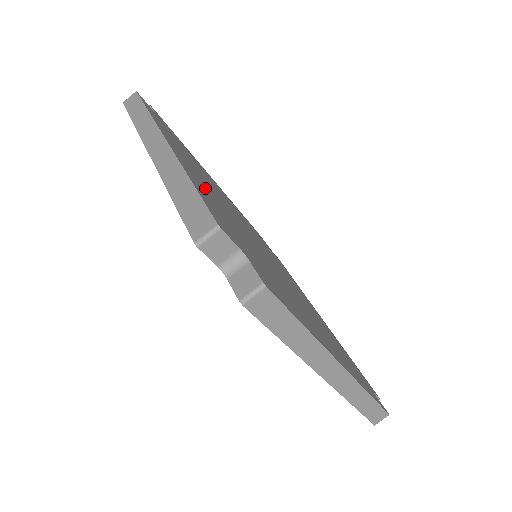
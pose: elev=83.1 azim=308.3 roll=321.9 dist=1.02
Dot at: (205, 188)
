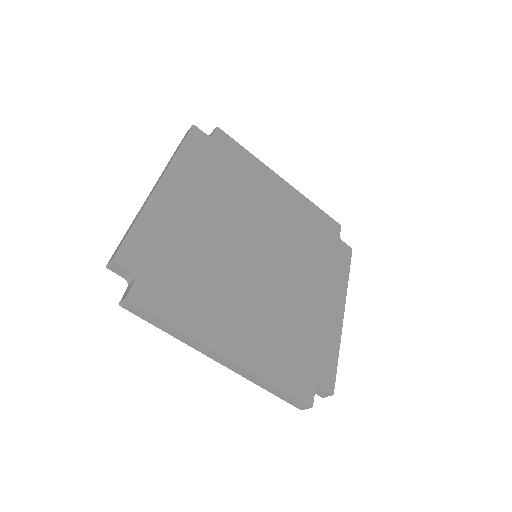
Dot at: (180, 215)
